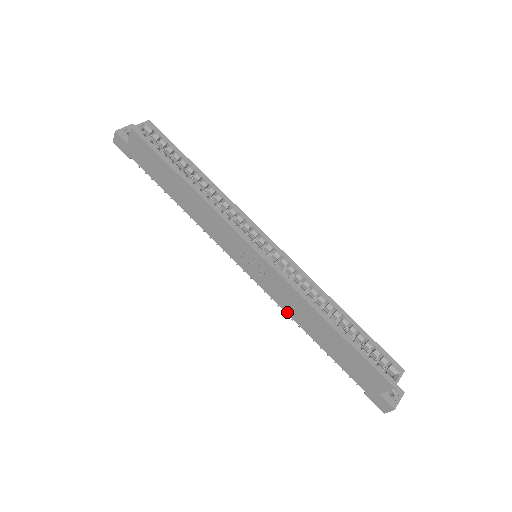
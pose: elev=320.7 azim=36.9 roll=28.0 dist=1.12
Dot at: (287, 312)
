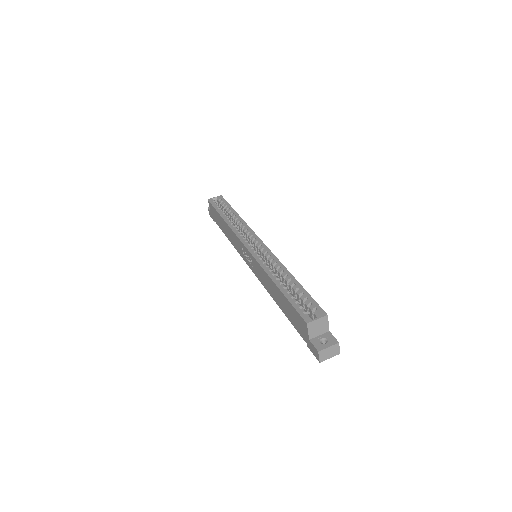
Dot at: (267, 290)
